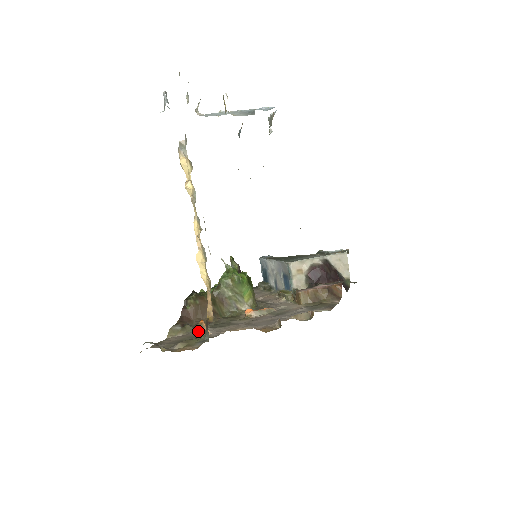
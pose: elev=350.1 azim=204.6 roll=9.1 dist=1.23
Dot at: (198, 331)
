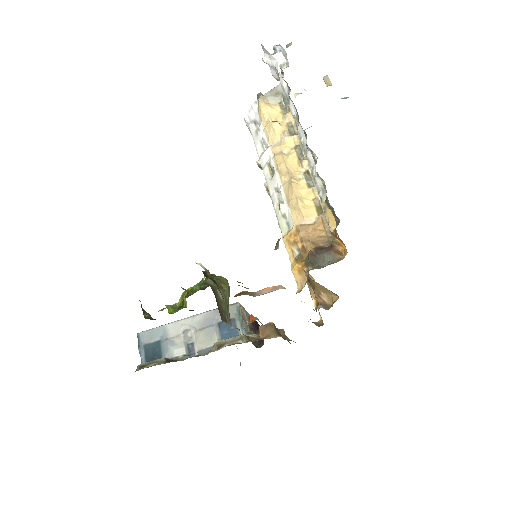
Dot at: (254, 295)
